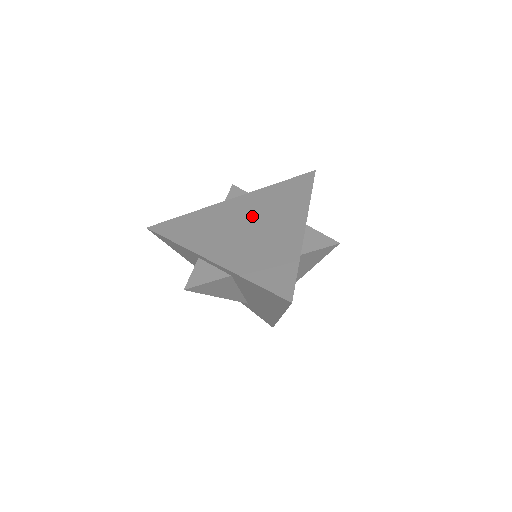
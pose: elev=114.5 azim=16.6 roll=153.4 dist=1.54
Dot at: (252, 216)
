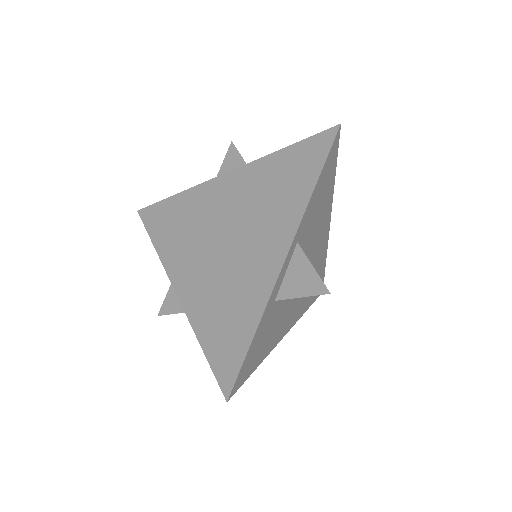
Dot at: (233, 219)
